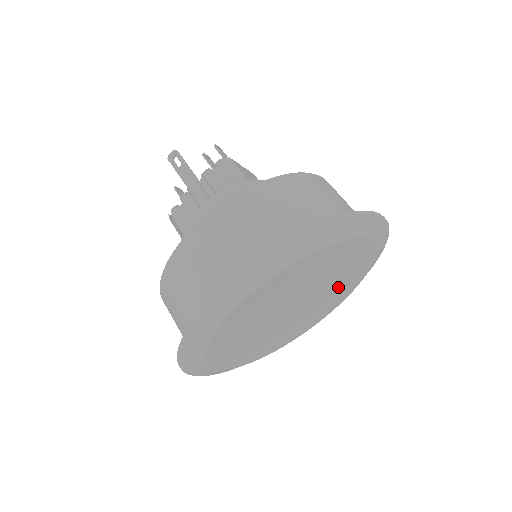
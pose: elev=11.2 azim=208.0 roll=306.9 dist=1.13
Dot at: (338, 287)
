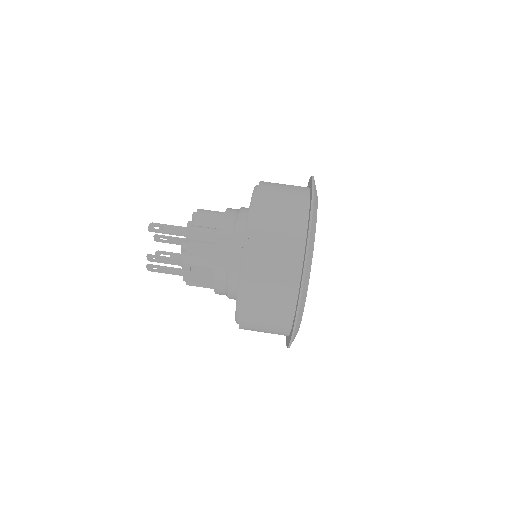
Dot at: occluded
